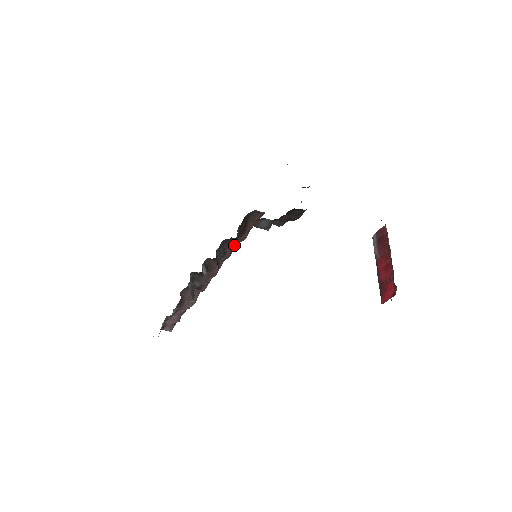
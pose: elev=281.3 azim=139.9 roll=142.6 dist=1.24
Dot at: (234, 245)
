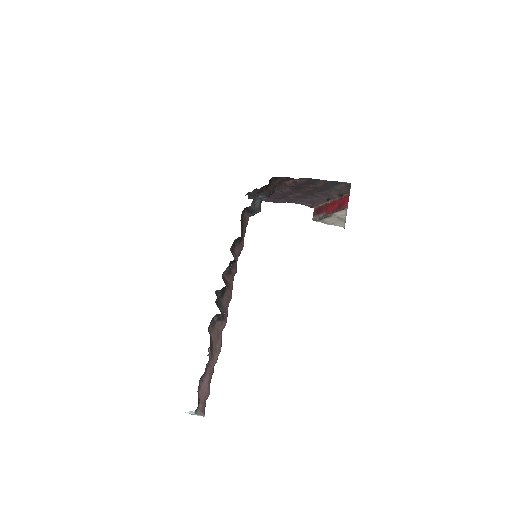
Dot at: (238, 254)
